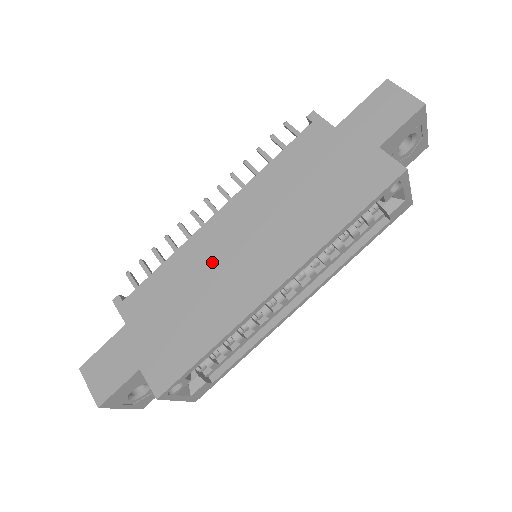
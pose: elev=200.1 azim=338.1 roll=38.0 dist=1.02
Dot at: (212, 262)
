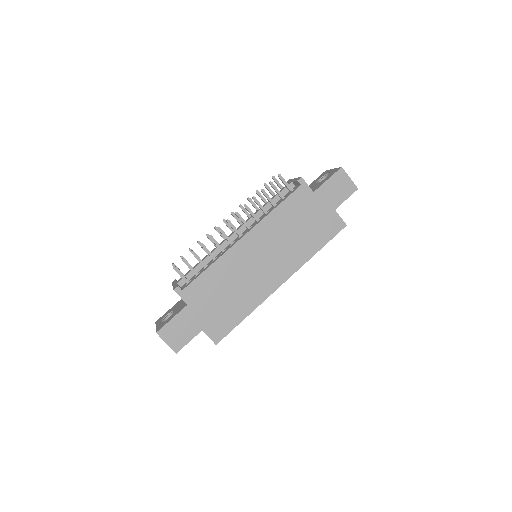
Dot at: (243, 268)
